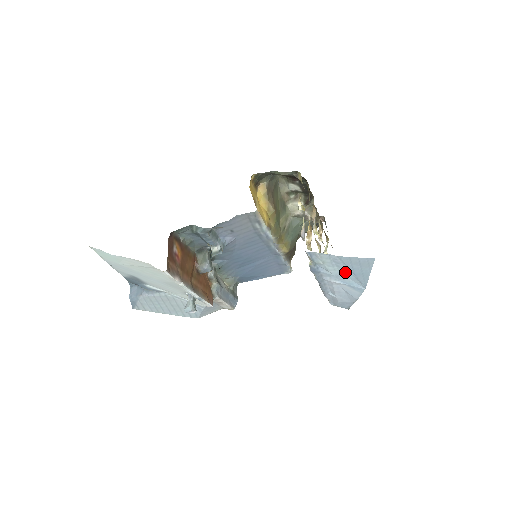
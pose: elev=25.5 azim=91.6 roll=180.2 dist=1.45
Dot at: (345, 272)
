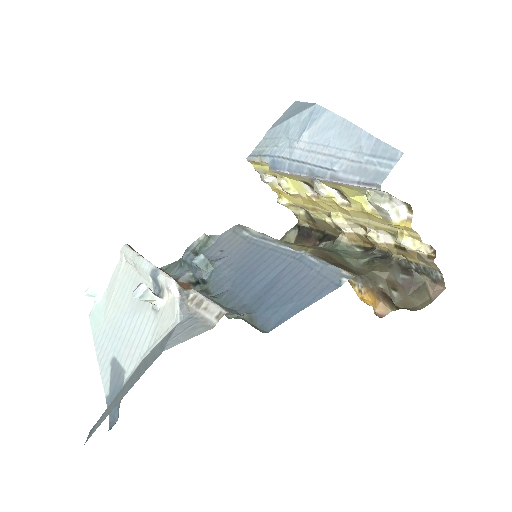
Dot at: (287, 127)
